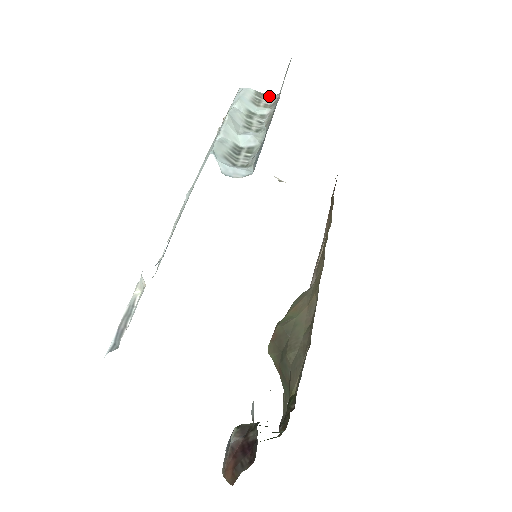
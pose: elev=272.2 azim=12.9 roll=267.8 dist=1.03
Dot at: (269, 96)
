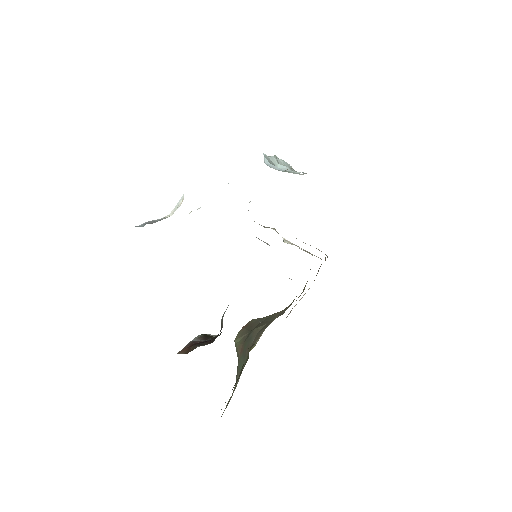
Dot at: occluded
